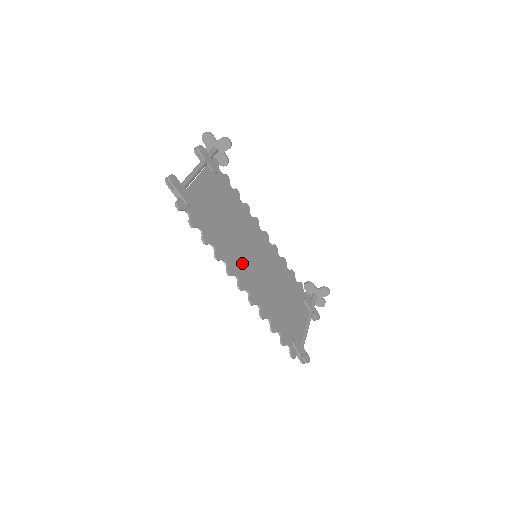
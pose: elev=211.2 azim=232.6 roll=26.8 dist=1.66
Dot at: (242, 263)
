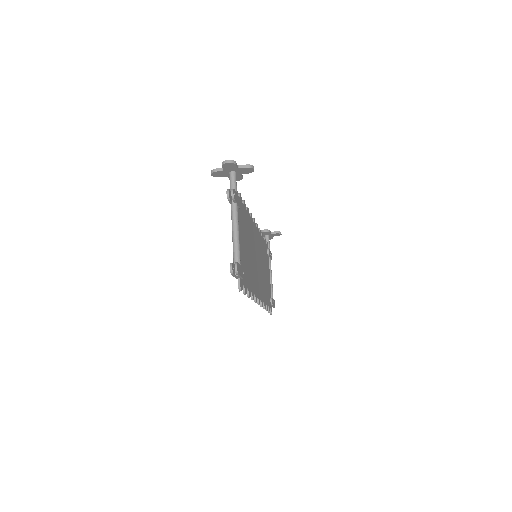
Dot at: (256, 279)
